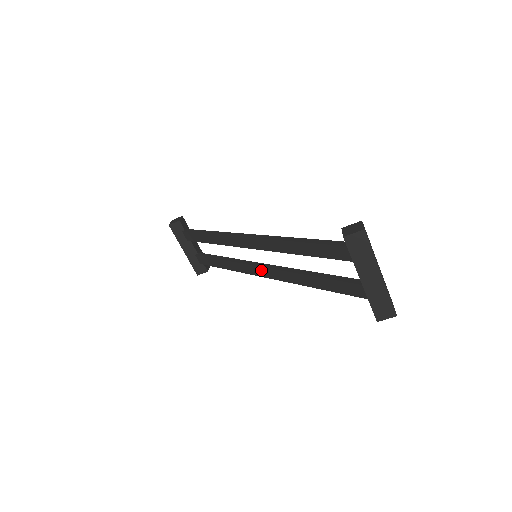
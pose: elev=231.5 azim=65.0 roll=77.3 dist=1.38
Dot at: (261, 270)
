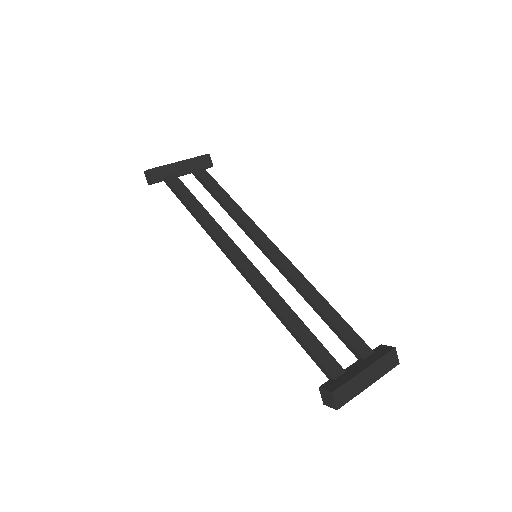
Dot at: occluded
